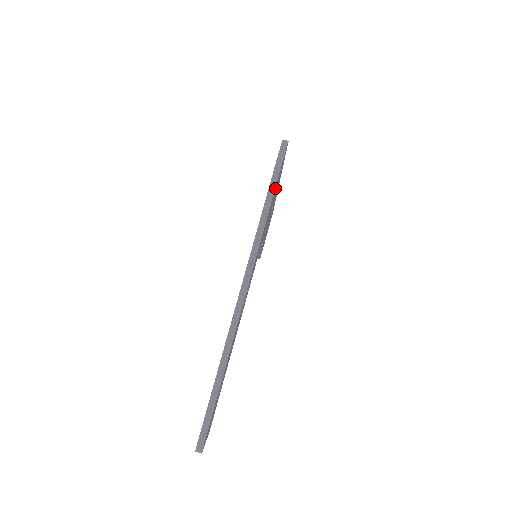
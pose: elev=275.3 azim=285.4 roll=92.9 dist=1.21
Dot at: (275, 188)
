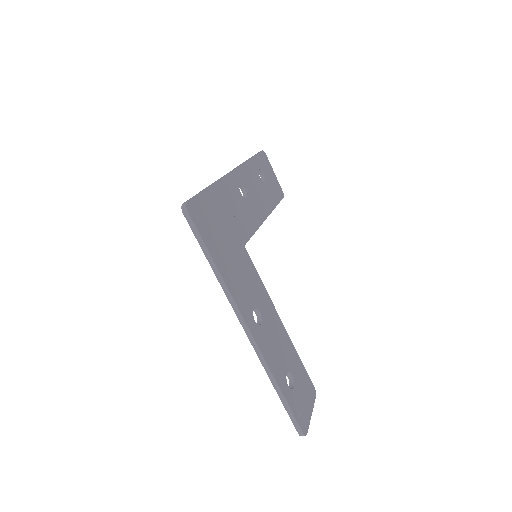
Dot at: (210, 243)
